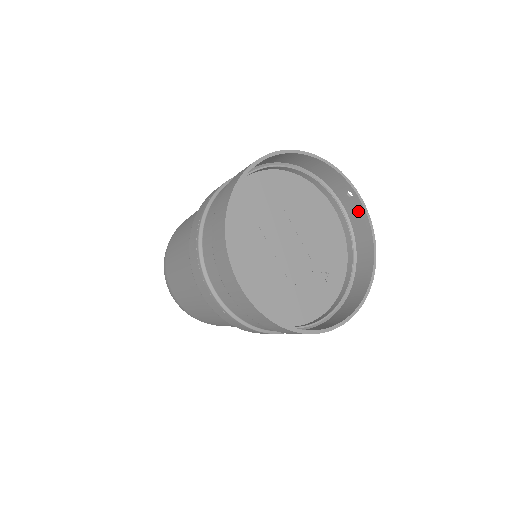
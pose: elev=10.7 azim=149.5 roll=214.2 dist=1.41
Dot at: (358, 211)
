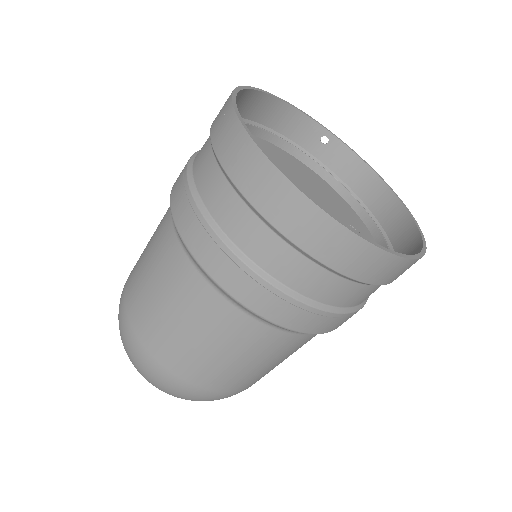
Dot at: (341, 155)
